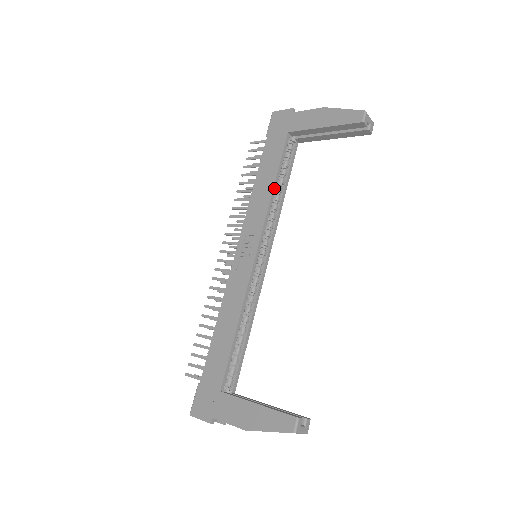
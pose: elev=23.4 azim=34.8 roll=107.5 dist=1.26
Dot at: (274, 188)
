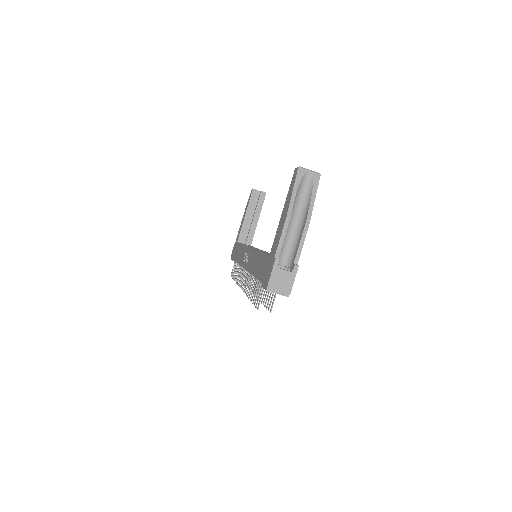
Dot at: occluded
